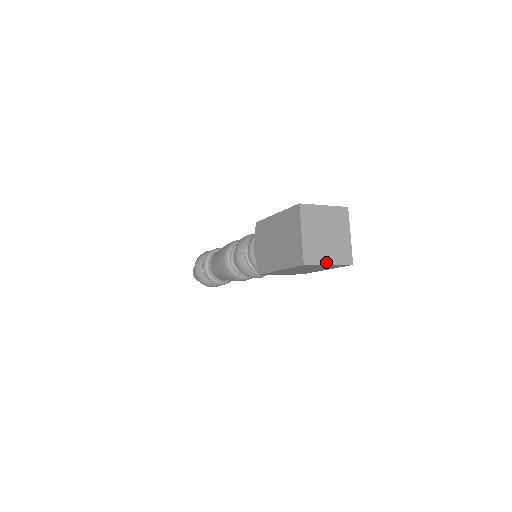
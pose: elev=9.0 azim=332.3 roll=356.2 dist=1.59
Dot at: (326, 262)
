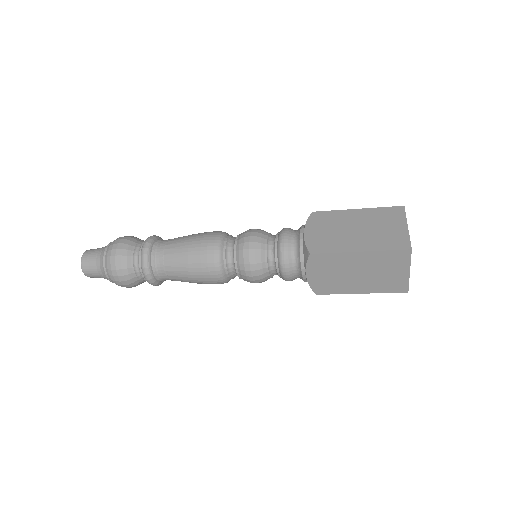
Dot at: occluded
